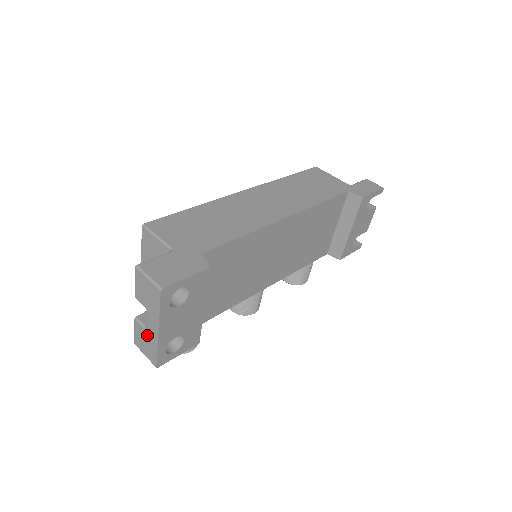
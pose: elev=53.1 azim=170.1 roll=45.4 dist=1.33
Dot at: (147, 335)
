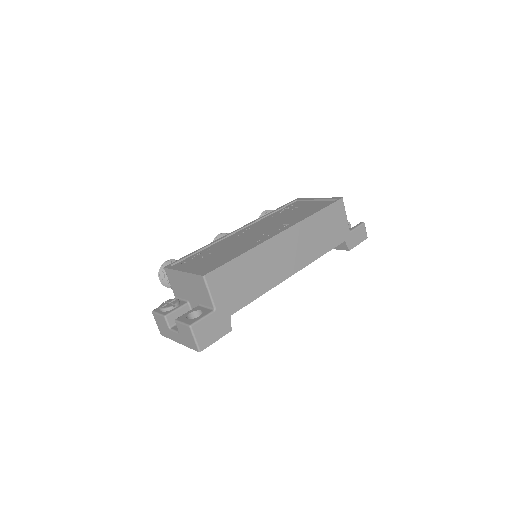
Dot at: (168, 330)
